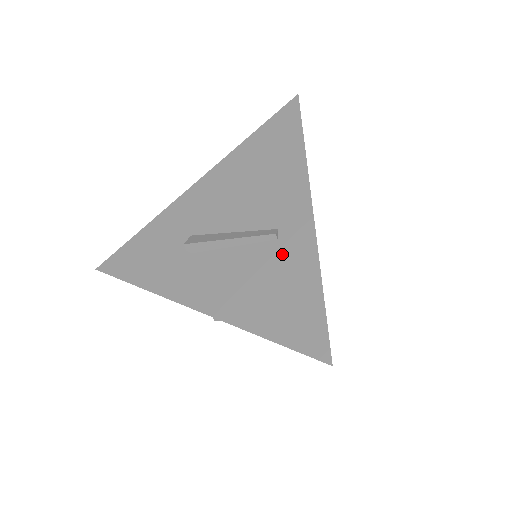
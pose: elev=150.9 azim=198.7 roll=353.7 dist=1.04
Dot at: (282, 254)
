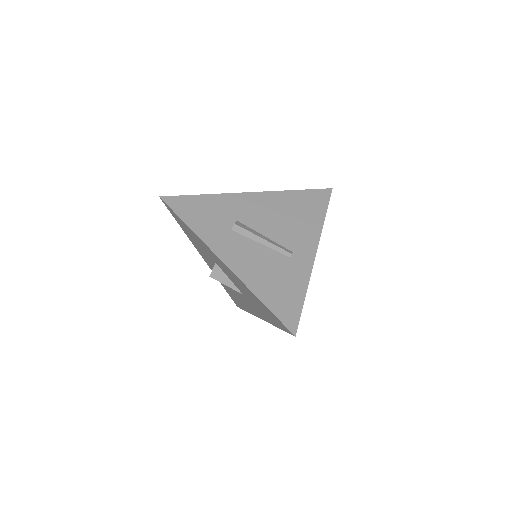
Dot at: (290, 267)
